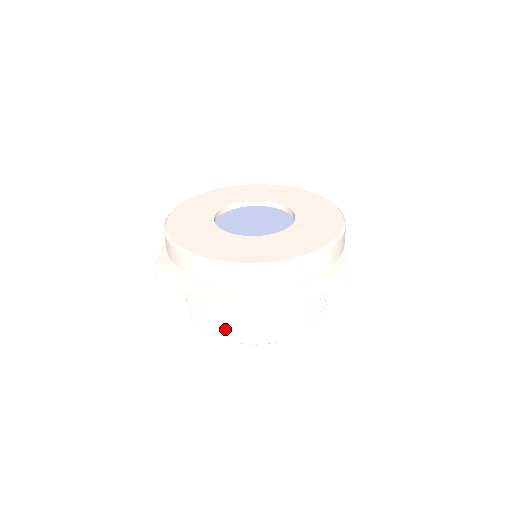
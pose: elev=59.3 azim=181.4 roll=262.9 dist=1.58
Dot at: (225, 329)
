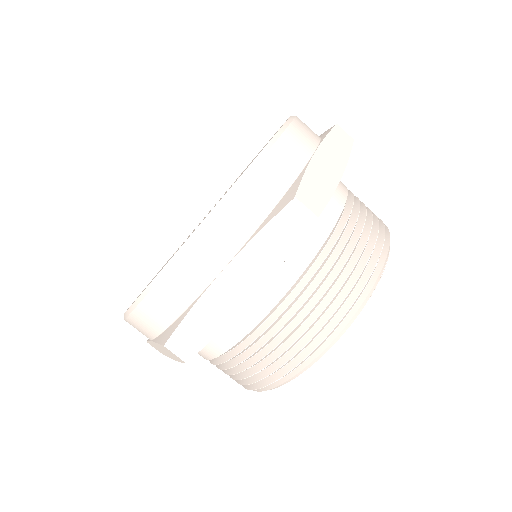
Dot at: (328, 311)
